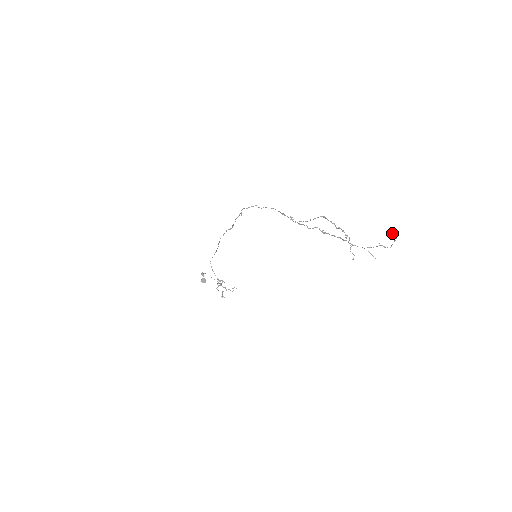
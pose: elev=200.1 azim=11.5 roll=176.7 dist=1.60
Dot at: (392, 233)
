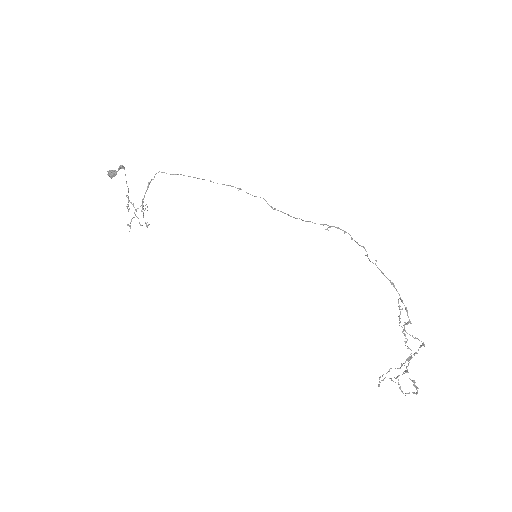
Dot at: (414, 380)
